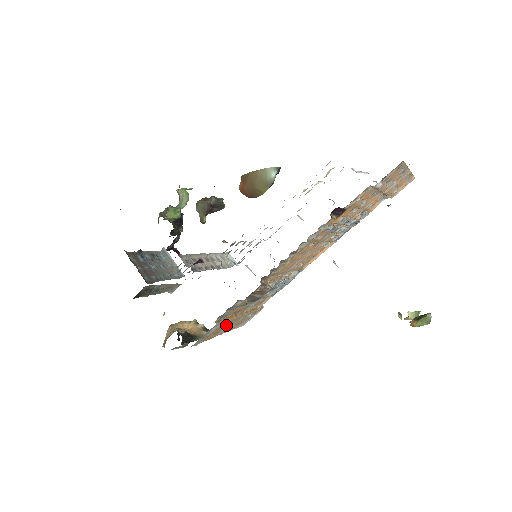
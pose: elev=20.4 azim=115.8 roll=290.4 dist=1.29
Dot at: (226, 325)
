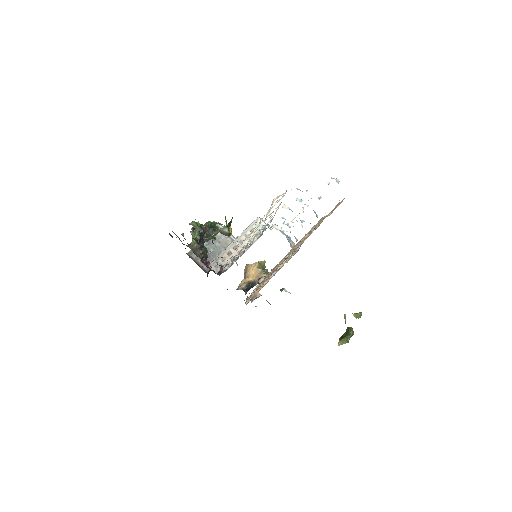
Dot at: occluded
